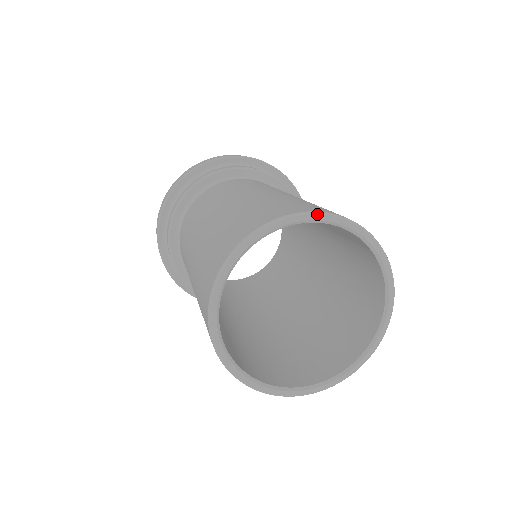
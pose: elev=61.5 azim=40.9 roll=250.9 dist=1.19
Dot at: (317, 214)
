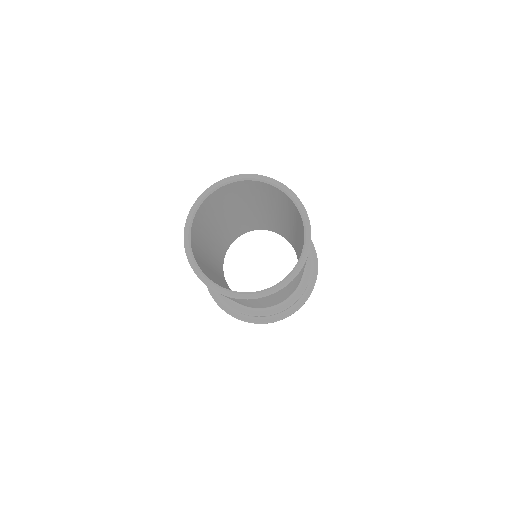
Dot at: (302, 204)
